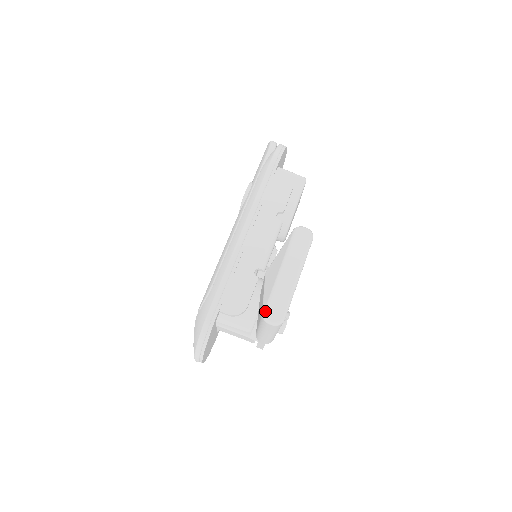
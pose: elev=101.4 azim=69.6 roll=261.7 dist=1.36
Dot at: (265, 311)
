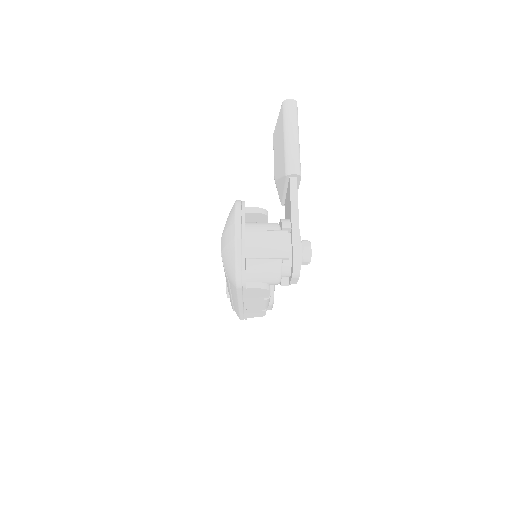
Dot at: (283, 102)
